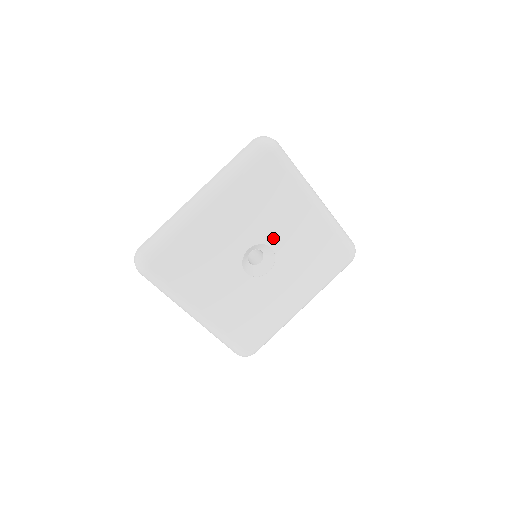
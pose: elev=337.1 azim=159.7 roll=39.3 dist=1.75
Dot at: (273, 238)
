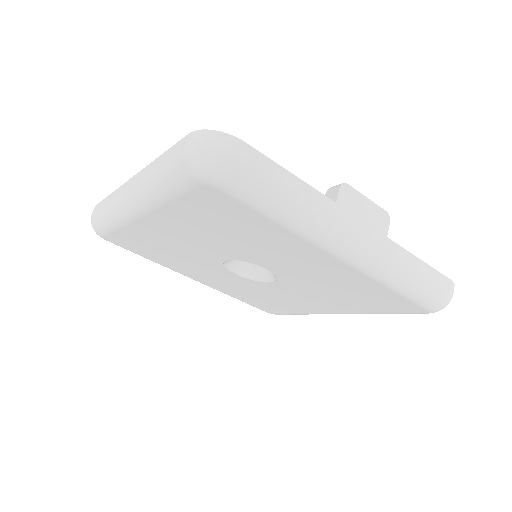
Dot at: (265, 262)
